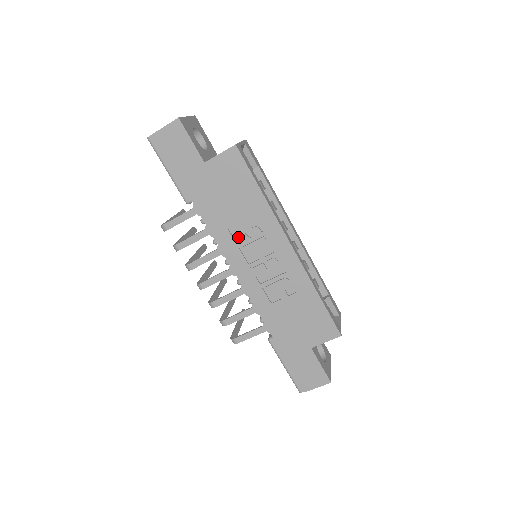
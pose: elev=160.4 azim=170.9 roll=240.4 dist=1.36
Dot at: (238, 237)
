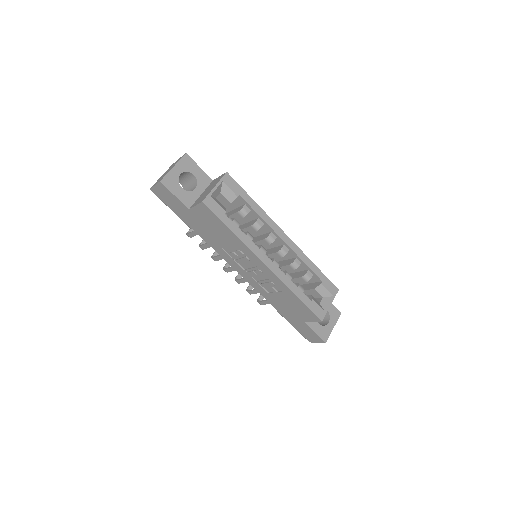
Dot at: (230, 254)
